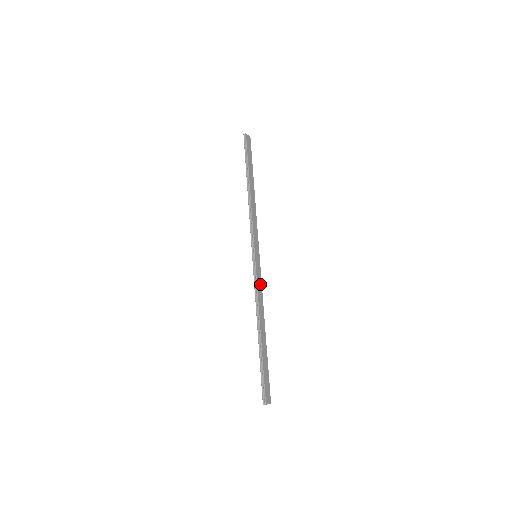
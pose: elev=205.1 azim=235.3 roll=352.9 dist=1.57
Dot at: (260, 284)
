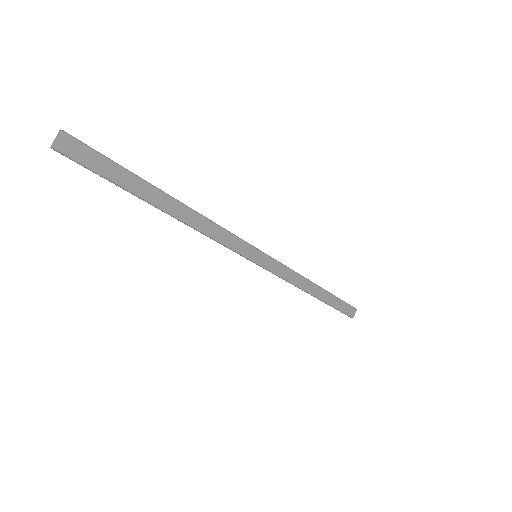
Dot at: (283, 270)
